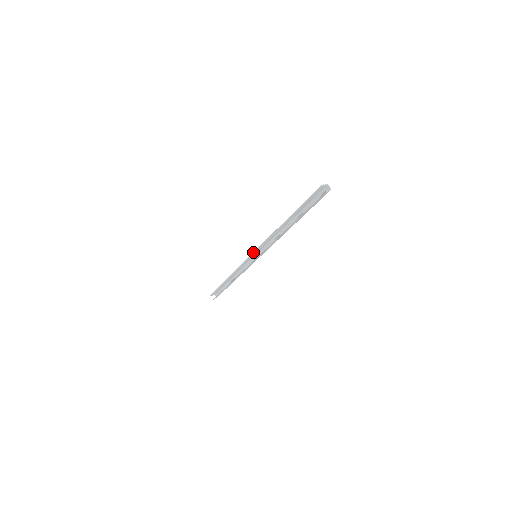
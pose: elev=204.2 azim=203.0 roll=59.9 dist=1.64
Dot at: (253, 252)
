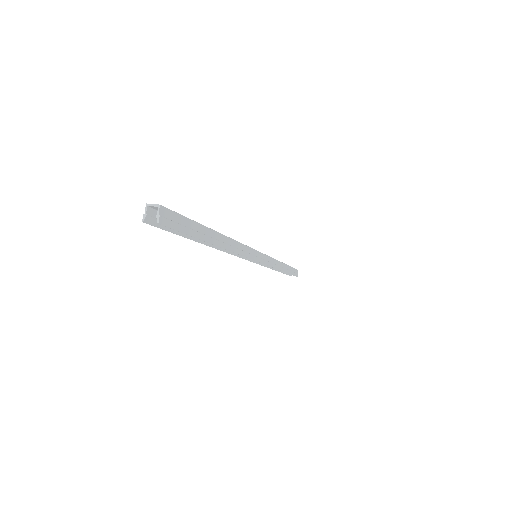
Dot at: occluded
